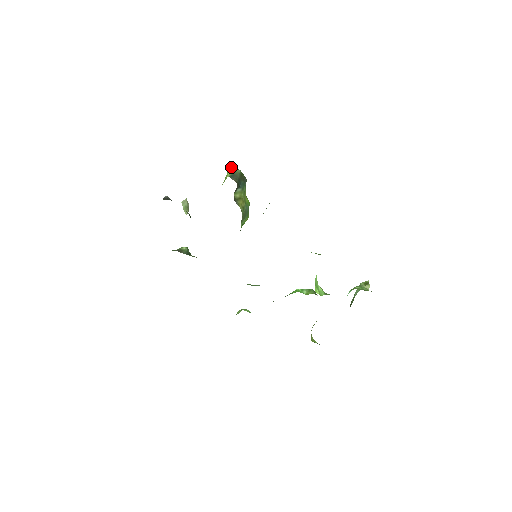
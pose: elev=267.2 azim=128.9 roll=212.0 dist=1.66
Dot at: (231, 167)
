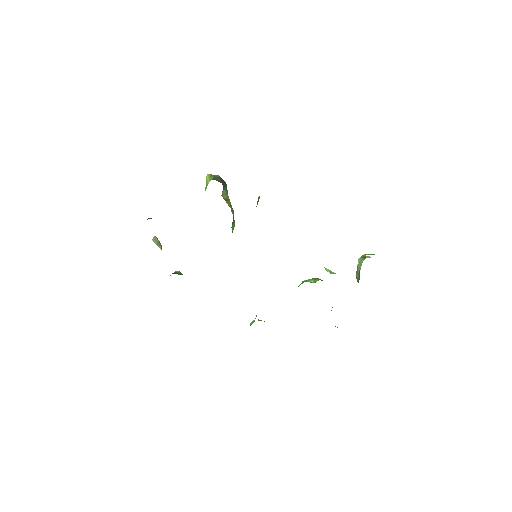
Dot at: (208, 174)
